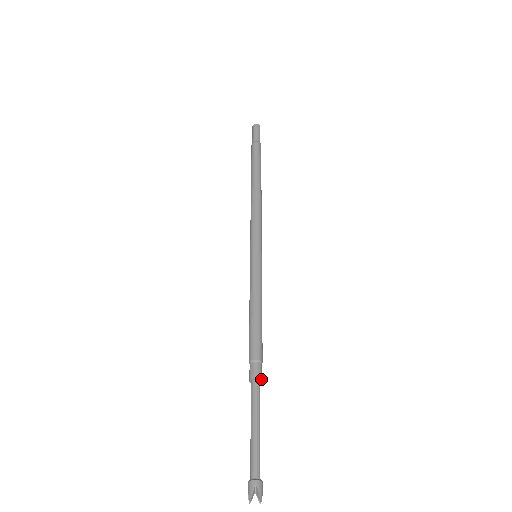
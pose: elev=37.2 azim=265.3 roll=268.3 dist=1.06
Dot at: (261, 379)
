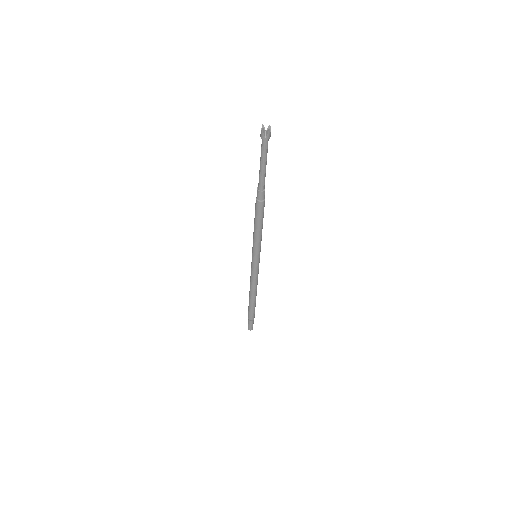
Dot at: occluded
